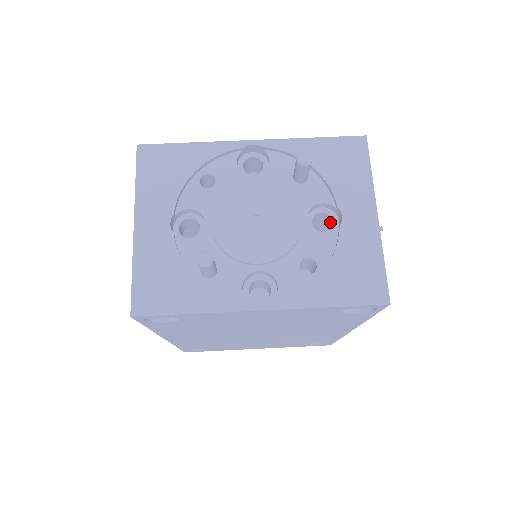
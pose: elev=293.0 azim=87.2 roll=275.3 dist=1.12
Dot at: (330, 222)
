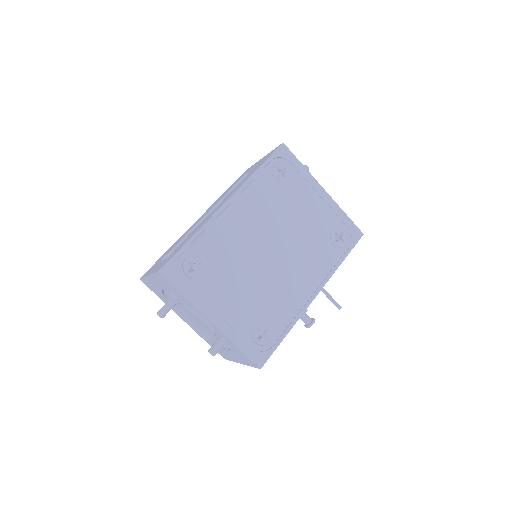
Dot at: occluded
